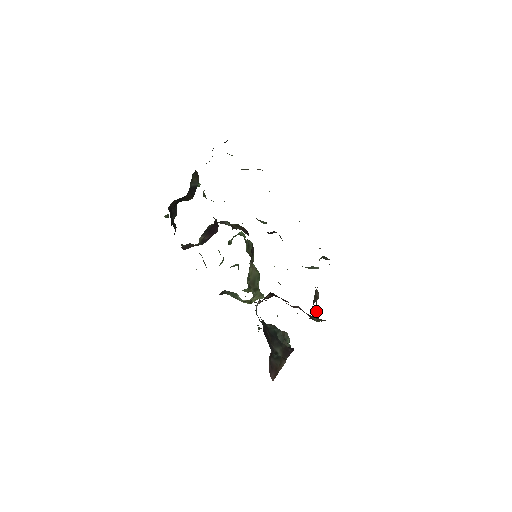
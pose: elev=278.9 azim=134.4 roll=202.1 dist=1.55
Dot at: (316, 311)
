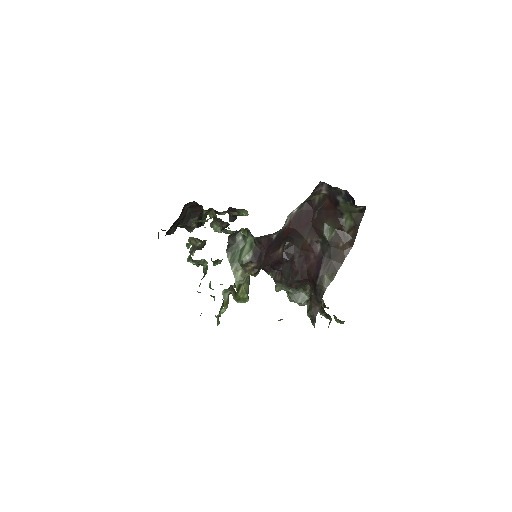
Dot at: (312, 306)
